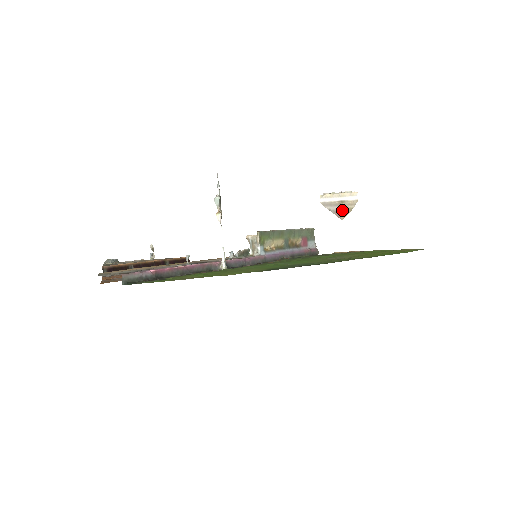
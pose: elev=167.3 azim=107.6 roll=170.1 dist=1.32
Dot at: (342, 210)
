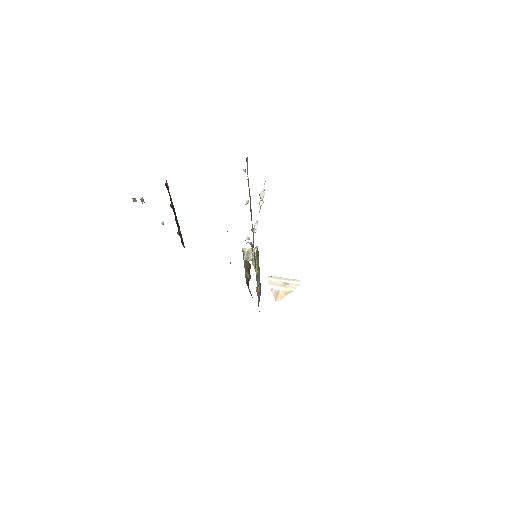
Dot at: (282, 291)
